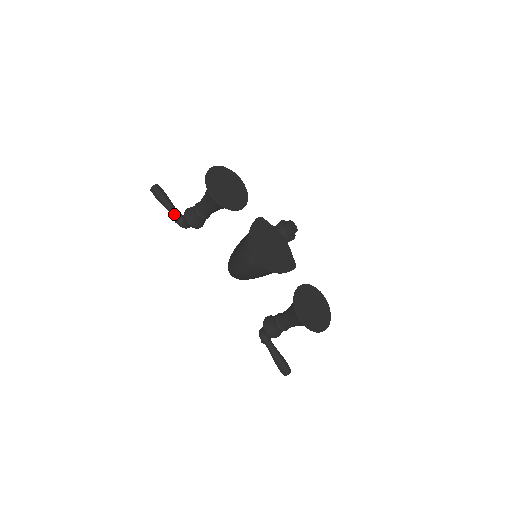
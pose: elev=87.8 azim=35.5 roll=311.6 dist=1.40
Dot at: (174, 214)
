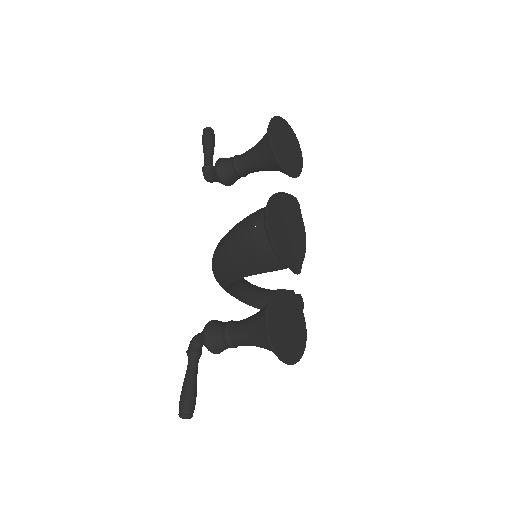
Dot at: (208, 160)
